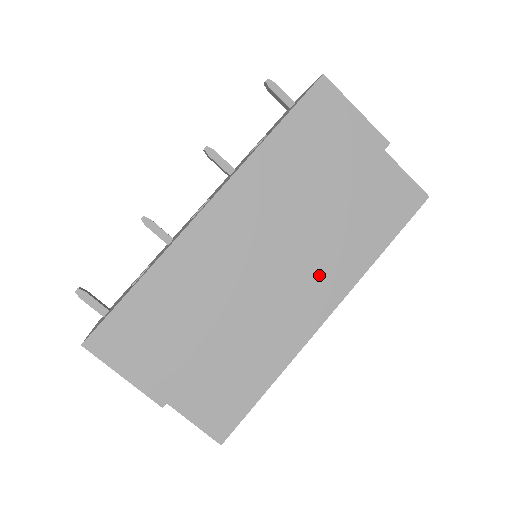
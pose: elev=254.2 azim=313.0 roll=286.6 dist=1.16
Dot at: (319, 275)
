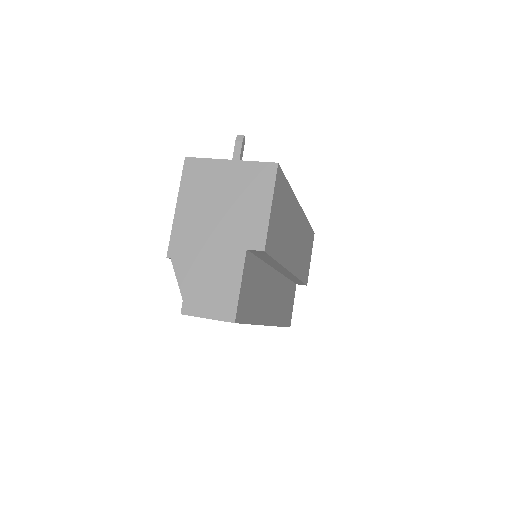
Dot at: (277, 300)
